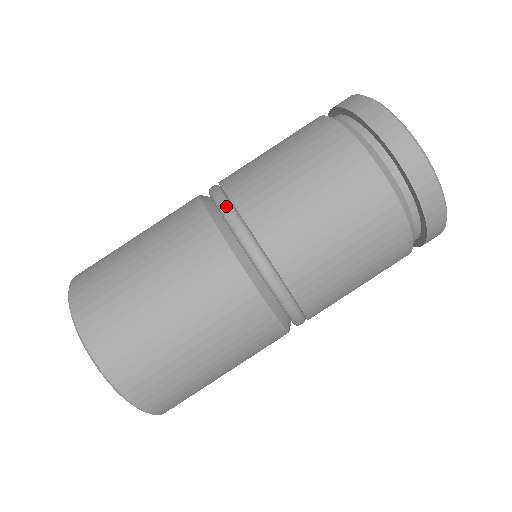
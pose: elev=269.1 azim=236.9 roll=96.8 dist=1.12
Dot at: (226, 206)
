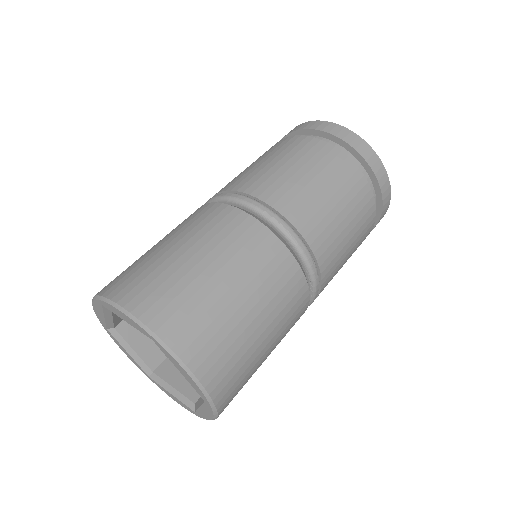
Dot at: (275, 216)
